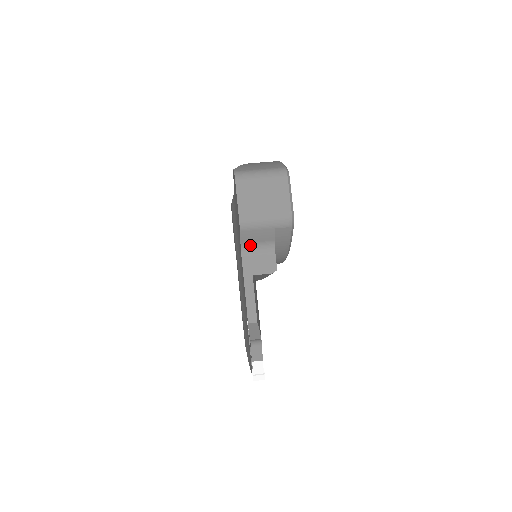
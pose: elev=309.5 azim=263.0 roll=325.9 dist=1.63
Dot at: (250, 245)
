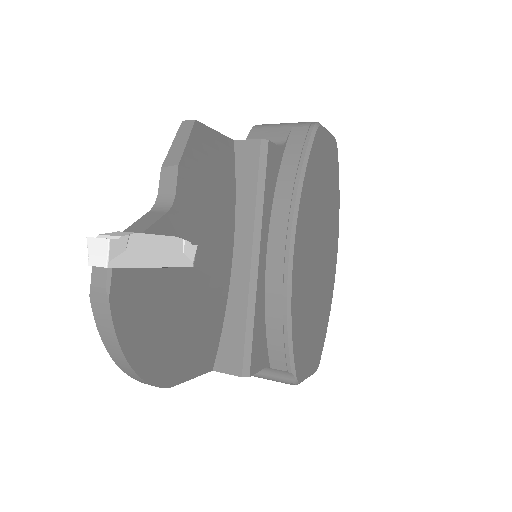
Dot at: occluded
